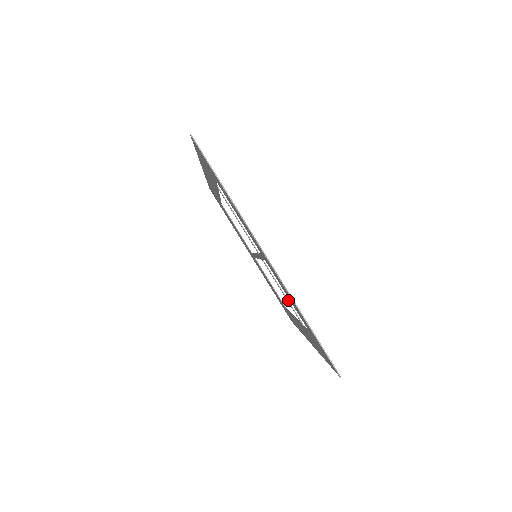
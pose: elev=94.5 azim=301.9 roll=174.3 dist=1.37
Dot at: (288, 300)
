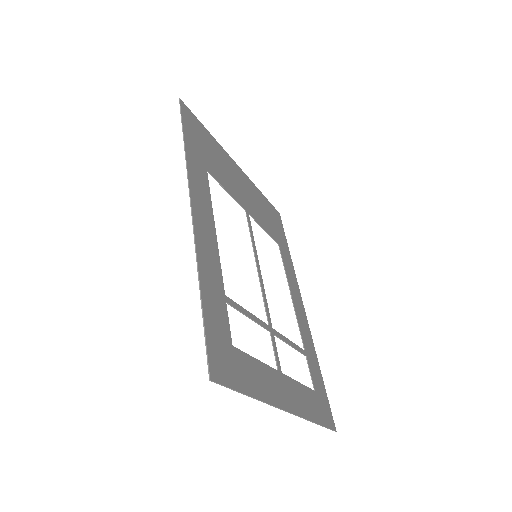
Dot at: (295, 348)
